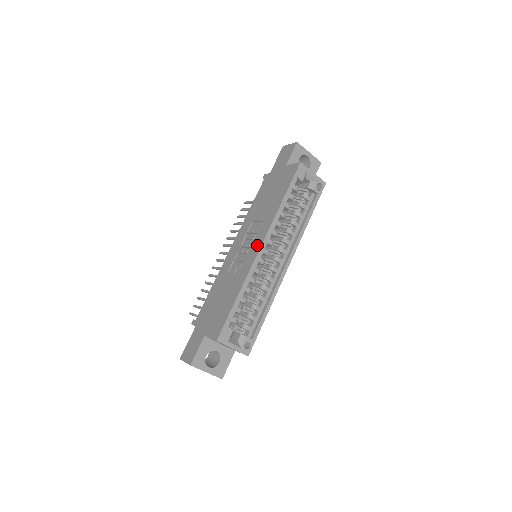
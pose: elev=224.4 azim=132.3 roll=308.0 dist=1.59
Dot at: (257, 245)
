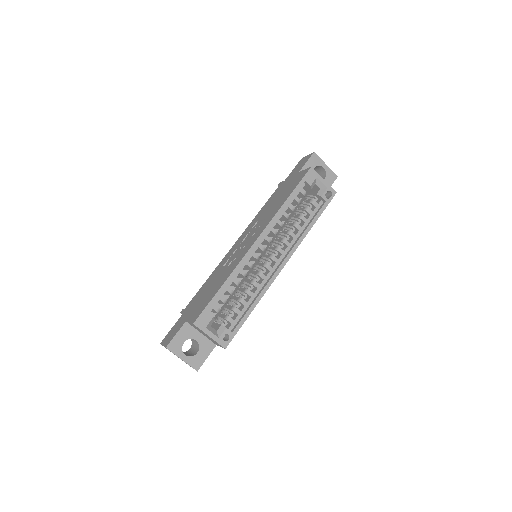
Dot at: (254, 239)
